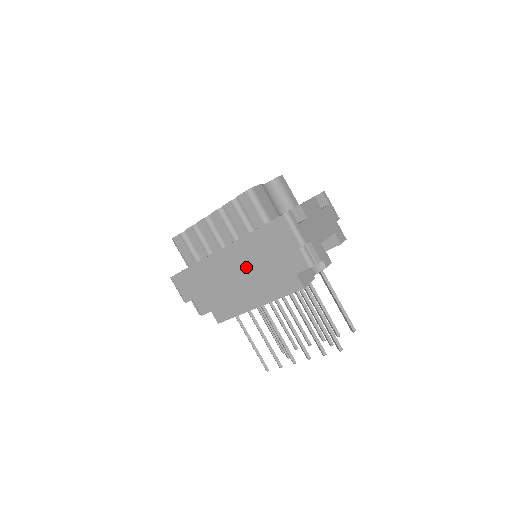
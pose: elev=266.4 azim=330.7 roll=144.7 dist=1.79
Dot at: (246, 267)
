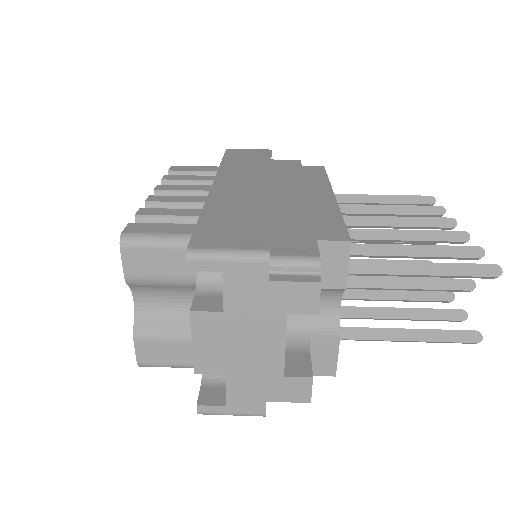
Dot at: (261, 176)
